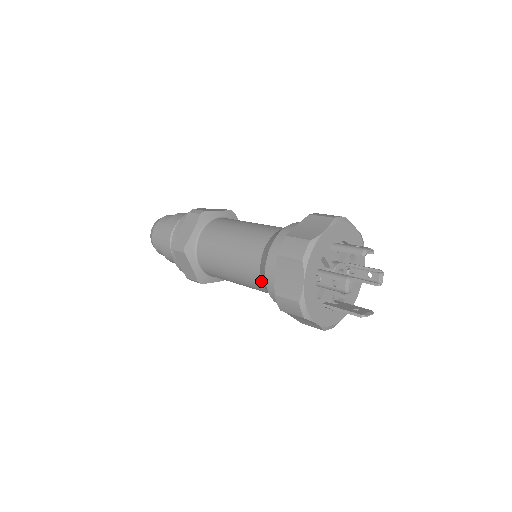
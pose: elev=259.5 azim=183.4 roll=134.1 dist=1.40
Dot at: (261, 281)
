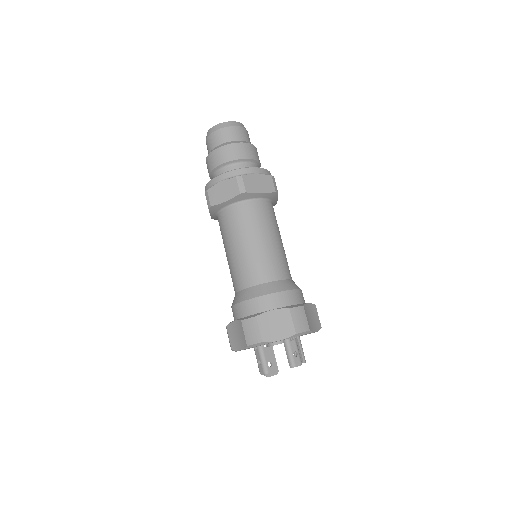
Dot at: (235, 293)
